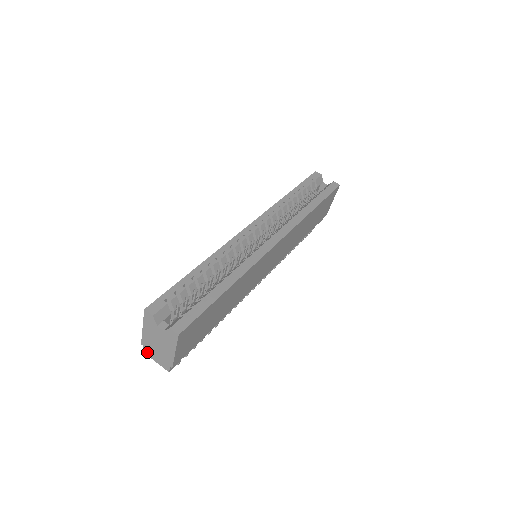
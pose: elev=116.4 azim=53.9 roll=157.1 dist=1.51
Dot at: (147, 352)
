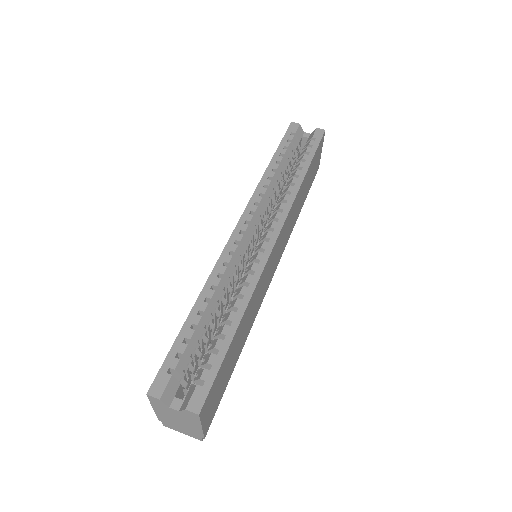
Dot at: (169, 426)
